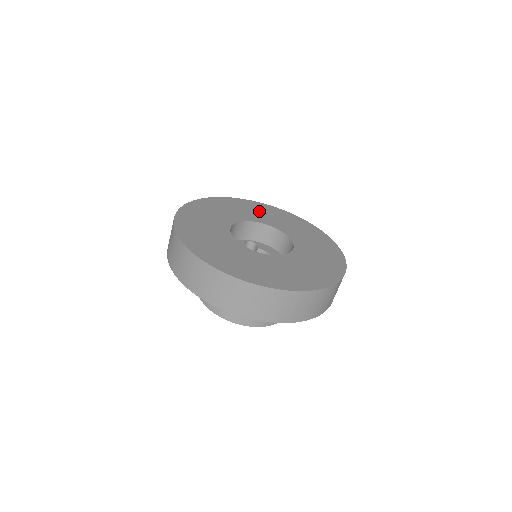
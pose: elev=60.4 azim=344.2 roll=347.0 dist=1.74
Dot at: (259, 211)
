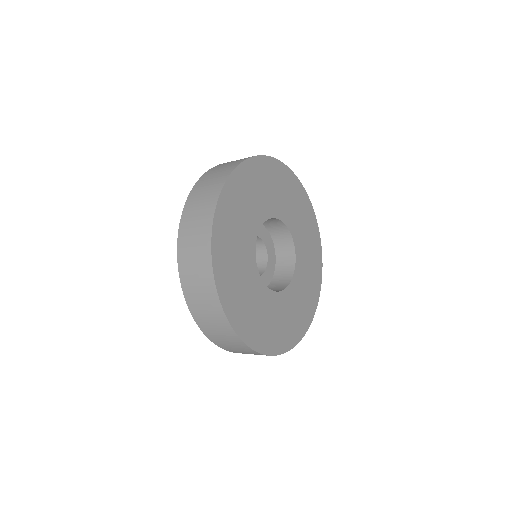
Dot at: (242, 206)
